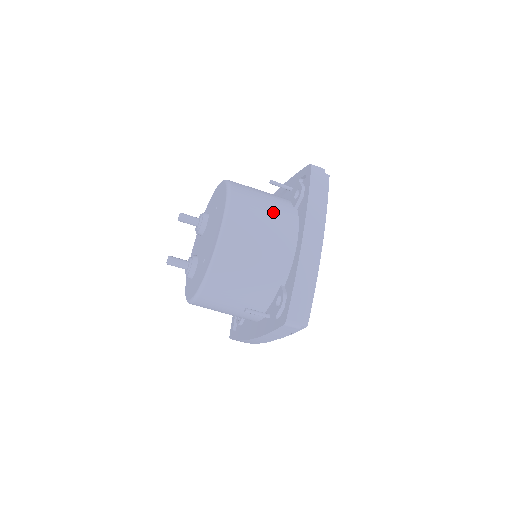
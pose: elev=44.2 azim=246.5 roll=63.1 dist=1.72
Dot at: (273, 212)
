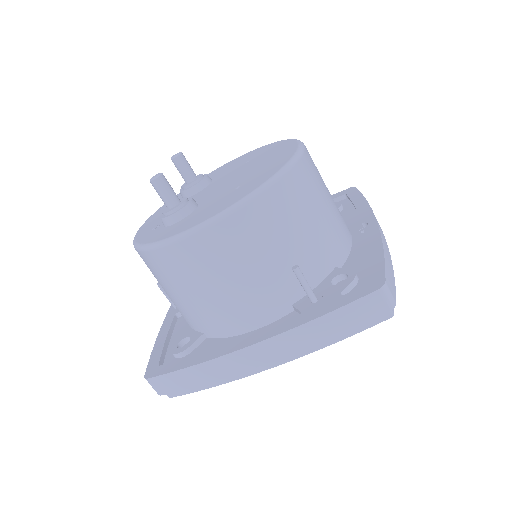
Dot at: occluded
